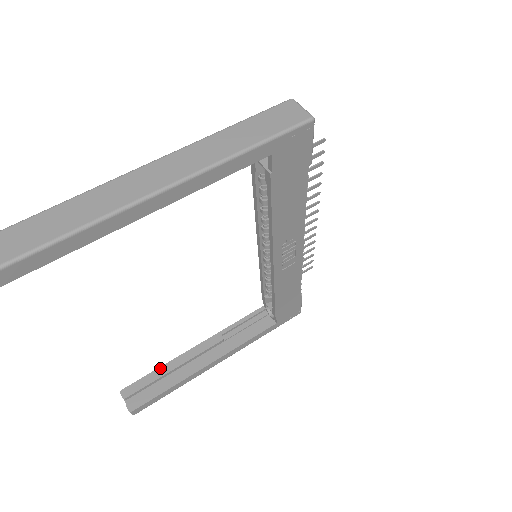
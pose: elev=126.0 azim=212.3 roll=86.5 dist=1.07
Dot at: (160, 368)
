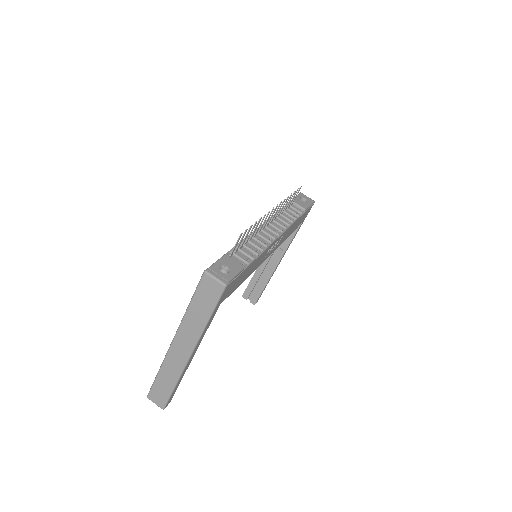
Dot at: (253, 278)
